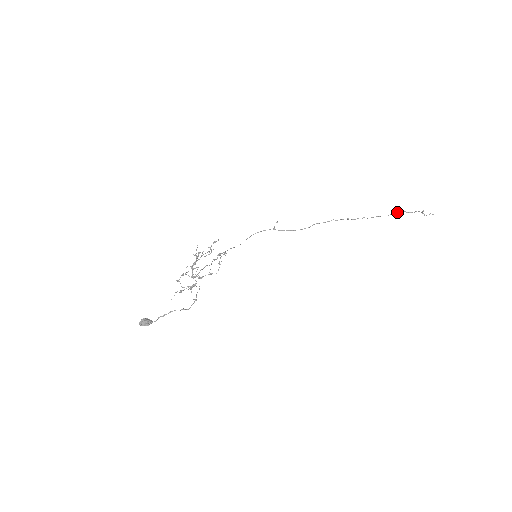
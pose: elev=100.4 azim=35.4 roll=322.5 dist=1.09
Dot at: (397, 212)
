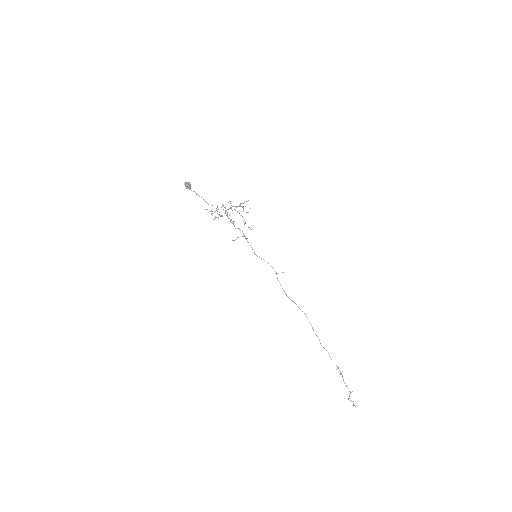
Dot at: occluded
